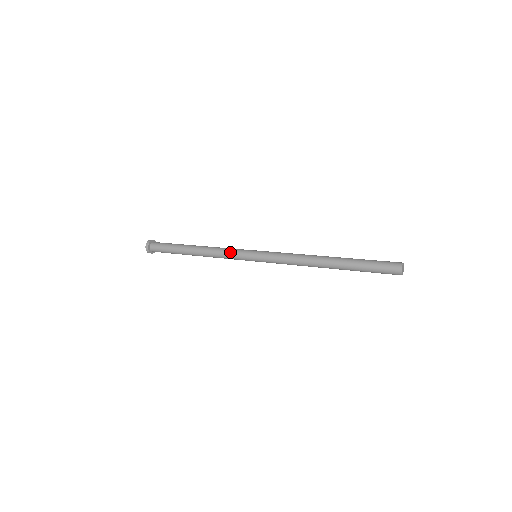
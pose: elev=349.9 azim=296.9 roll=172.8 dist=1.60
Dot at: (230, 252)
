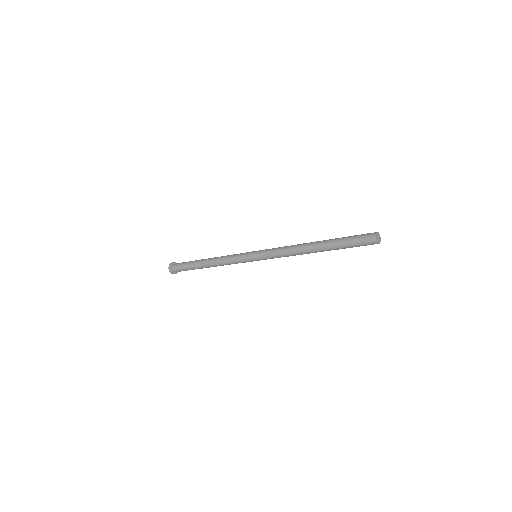
Dot at: (234, 255)
